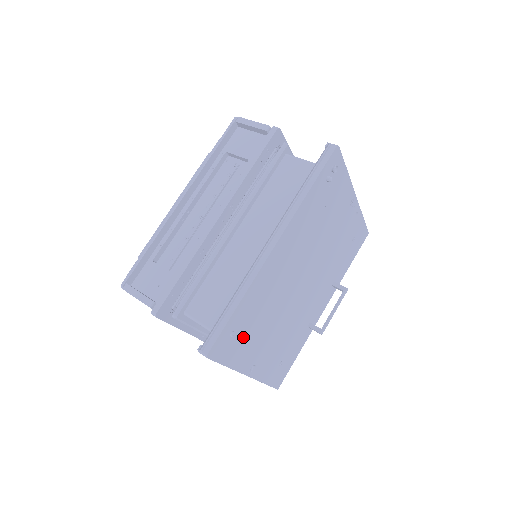
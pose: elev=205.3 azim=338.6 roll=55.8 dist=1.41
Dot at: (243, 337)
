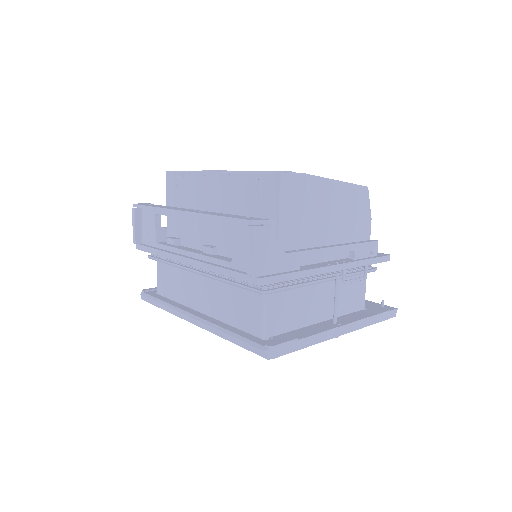
Dot at: occluded
